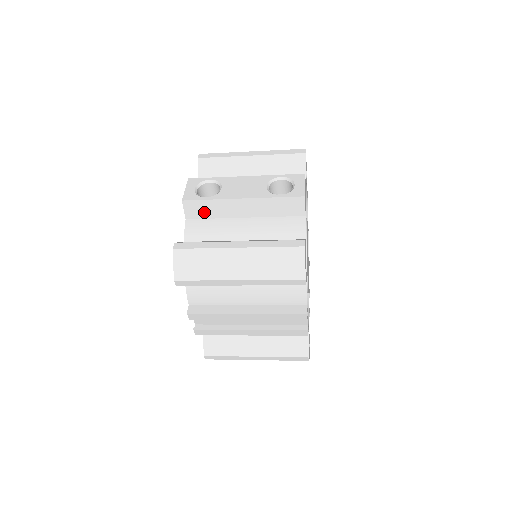
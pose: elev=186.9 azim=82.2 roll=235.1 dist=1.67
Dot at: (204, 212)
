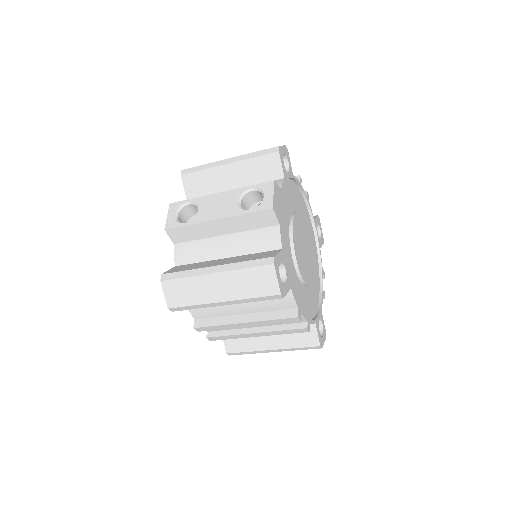
Dot at: (187, 236)
